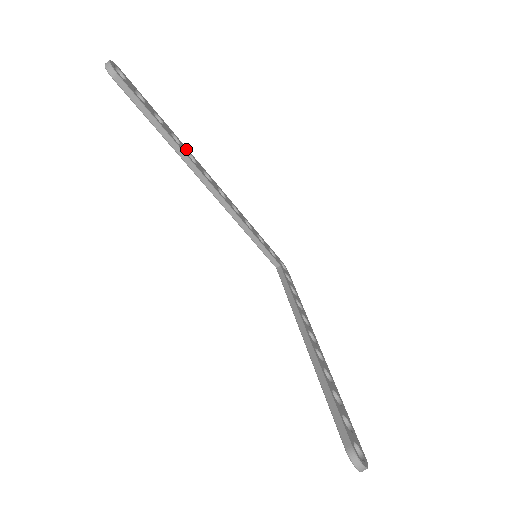
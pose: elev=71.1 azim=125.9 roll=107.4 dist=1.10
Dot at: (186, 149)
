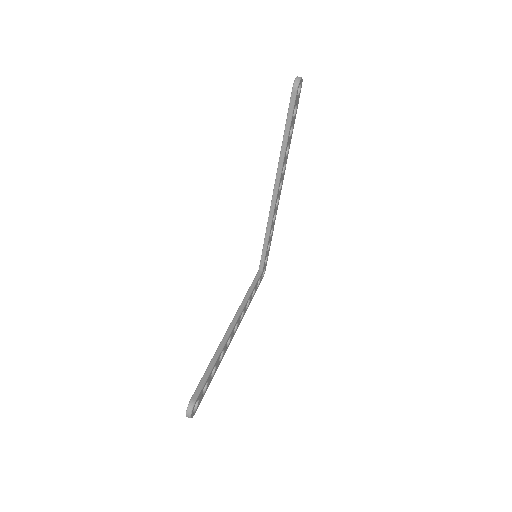
Dot at: (286, 160)
